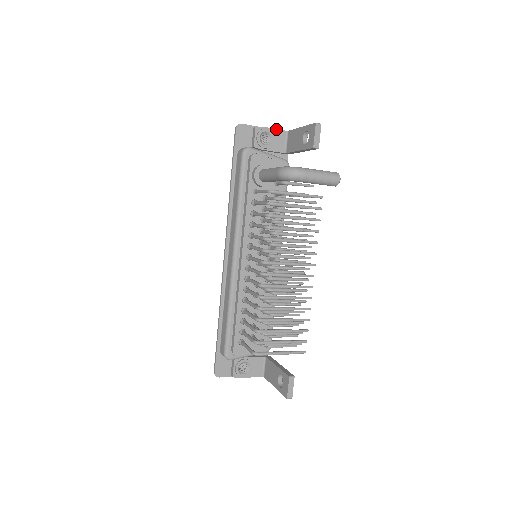
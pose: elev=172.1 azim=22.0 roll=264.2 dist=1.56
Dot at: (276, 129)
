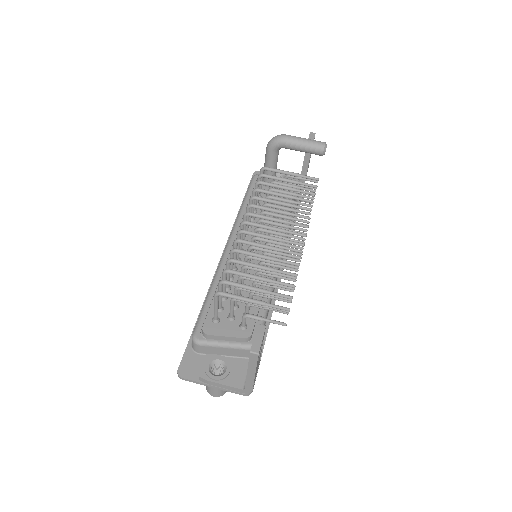
Dot at: occluded
